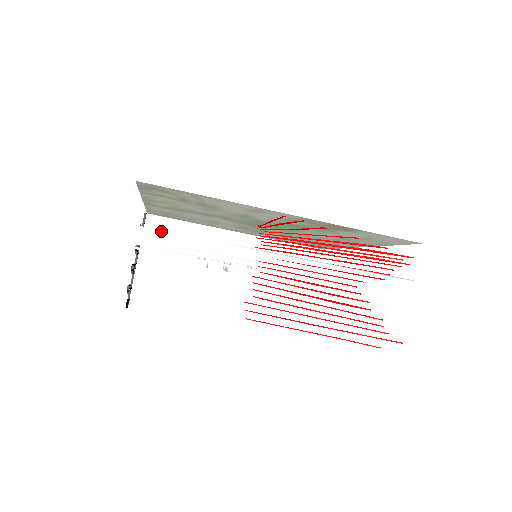
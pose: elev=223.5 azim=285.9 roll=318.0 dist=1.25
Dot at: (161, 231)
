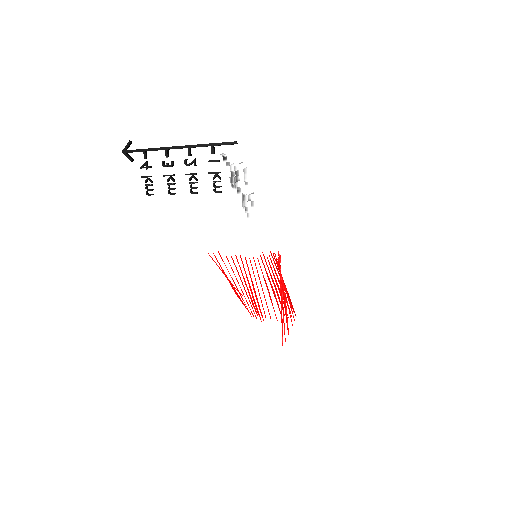
Dot at: occluded
